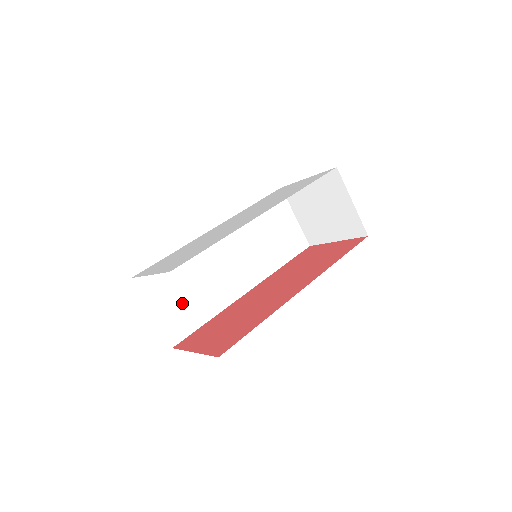
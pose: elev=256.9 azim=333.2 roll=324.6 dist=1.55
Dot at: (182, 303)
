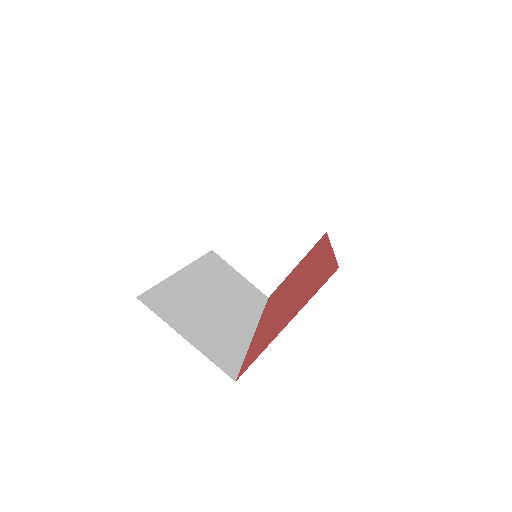
Dot at: (207, 332)
